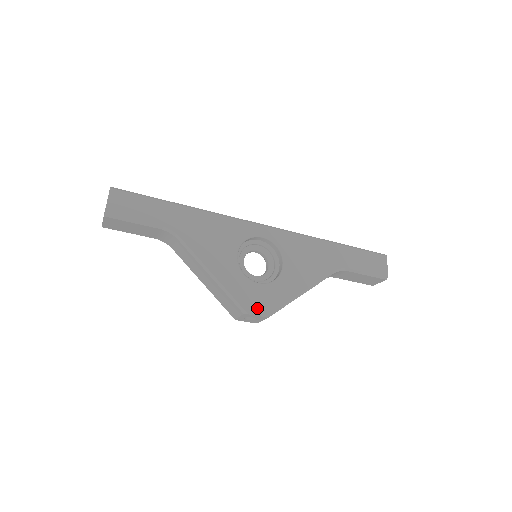
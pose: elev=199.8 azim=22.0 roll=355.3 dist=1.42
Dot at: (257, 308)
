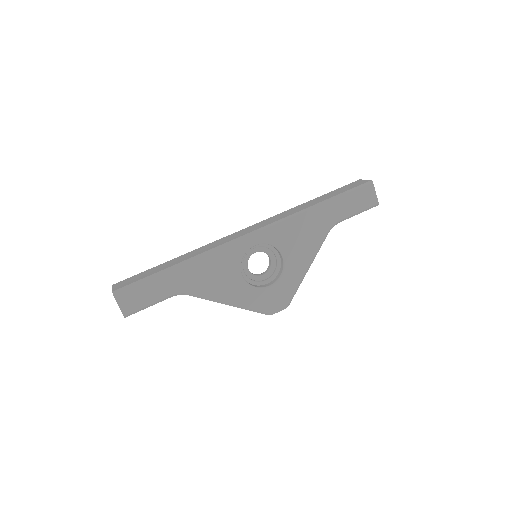
Dot at: (277, 306)
